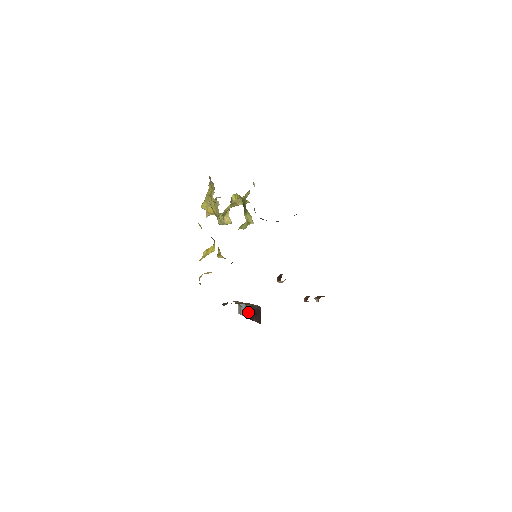
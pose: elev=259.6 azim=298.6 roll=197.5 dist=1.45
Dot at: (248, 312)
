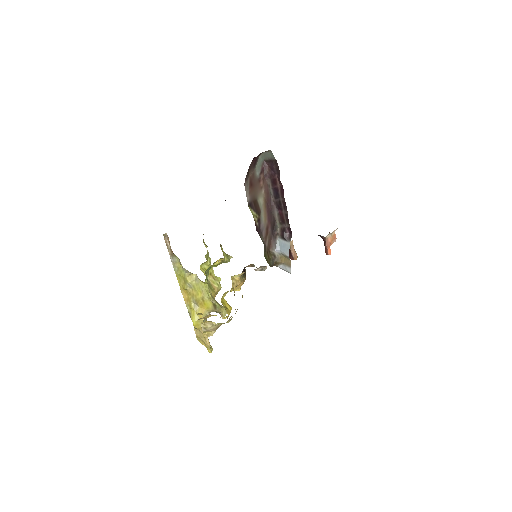
Dot at: (284, 231)
